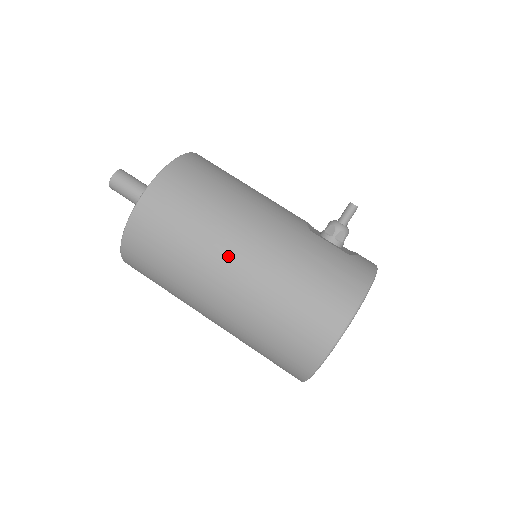
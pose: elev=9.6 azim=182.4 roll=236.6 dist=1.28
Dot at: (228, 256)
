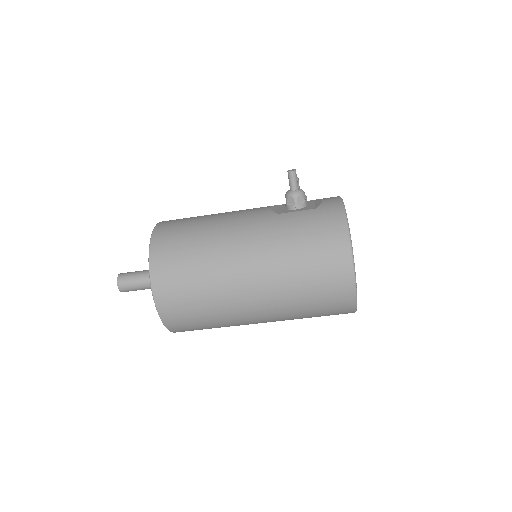
Dot at: (240, 279)
